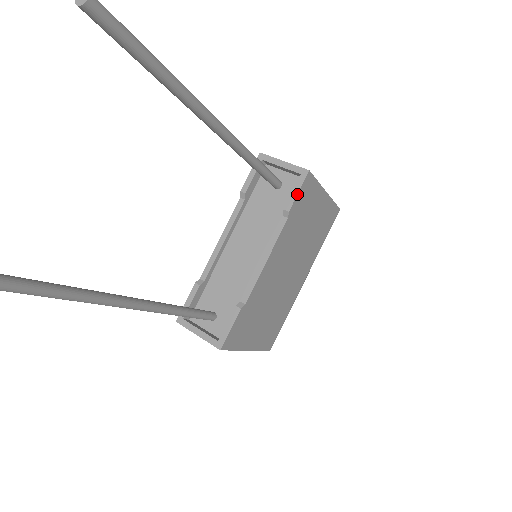
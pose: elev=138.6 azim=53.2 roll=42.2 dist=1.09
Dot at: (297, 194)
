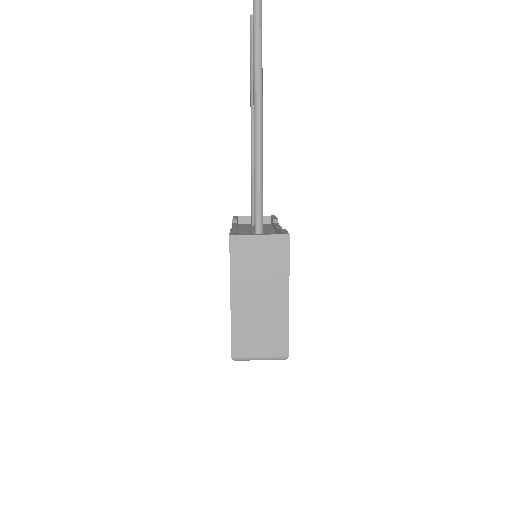
Dot at: (276, 217)
